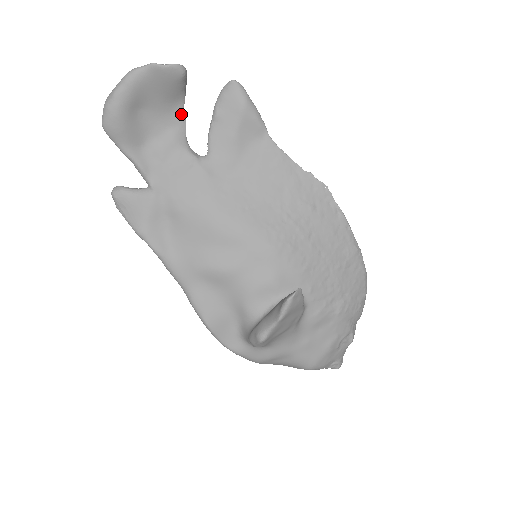
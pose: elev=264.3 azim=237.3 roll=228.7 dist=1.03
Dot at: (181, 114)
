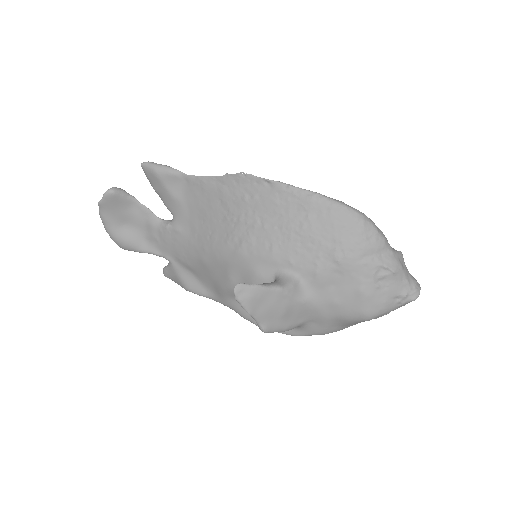
Dot at: (142, 208)
